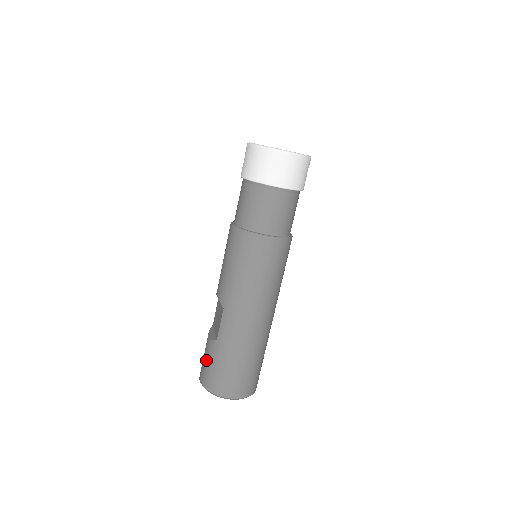
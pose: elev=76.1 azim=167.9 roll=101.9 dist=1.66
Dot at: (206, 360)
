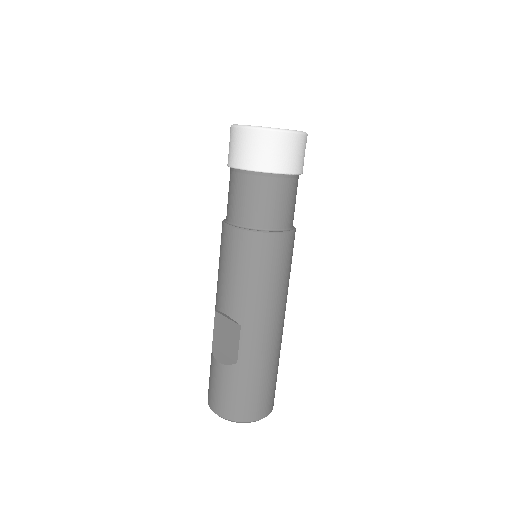
Dot at: (223, 389)
